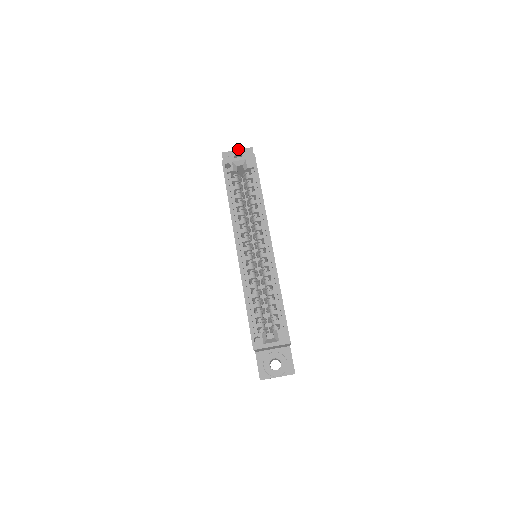
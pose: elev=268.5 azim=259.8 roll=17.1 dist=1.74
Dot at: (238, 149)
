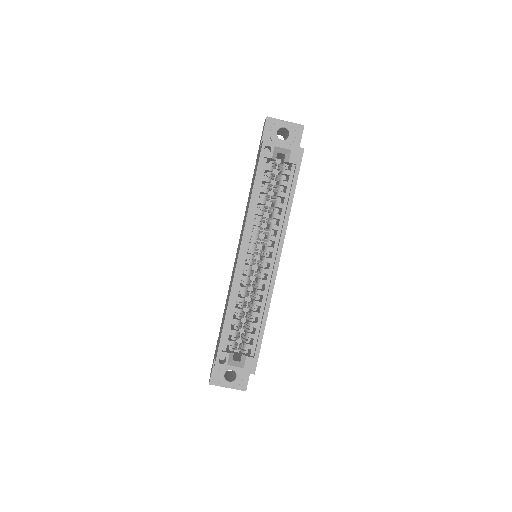
Dot at: (287, 121)
